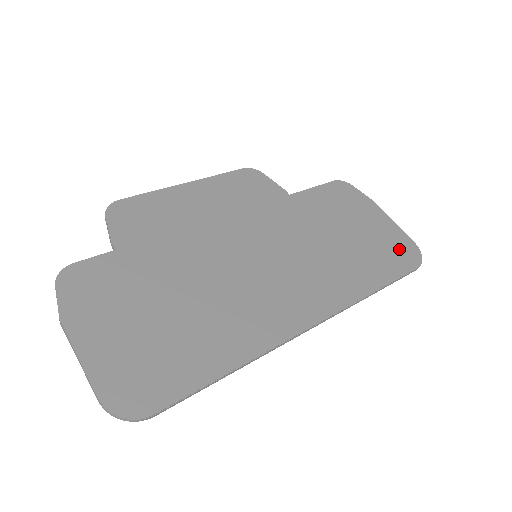
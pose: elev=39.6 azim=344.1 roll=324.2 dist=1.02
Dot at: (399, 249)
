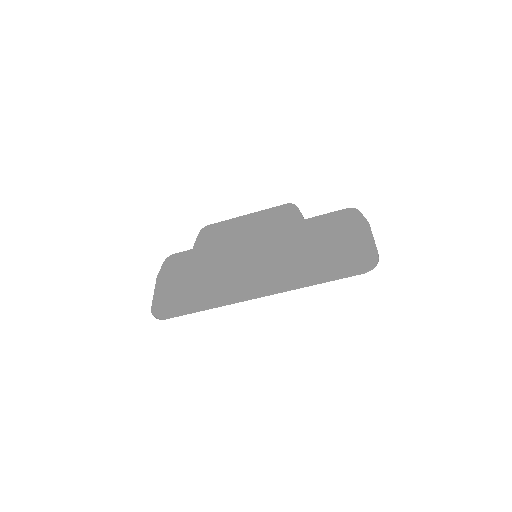
Dot at: (359, 258)
